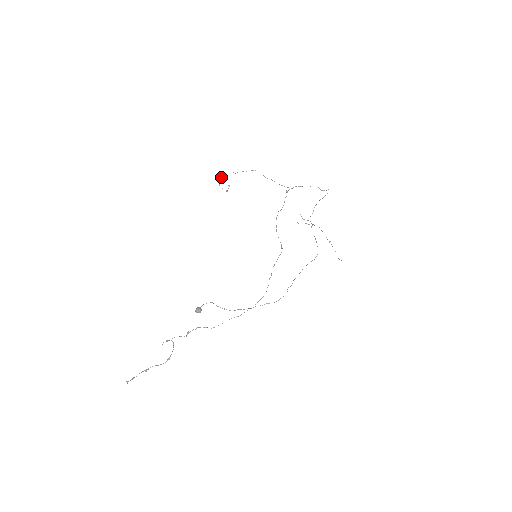
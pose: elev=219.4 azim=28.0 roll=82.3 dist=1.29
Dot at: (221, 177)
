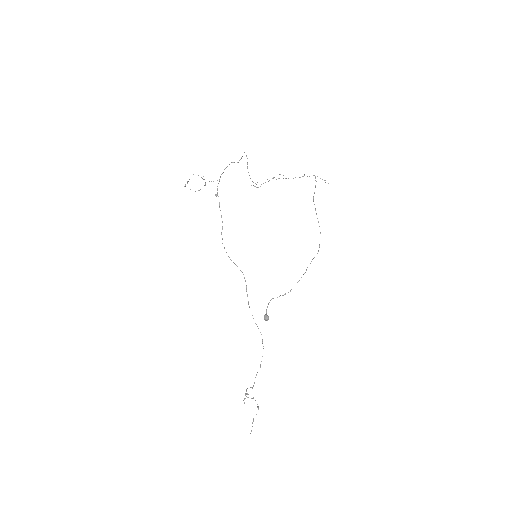
Dot at: occluded
